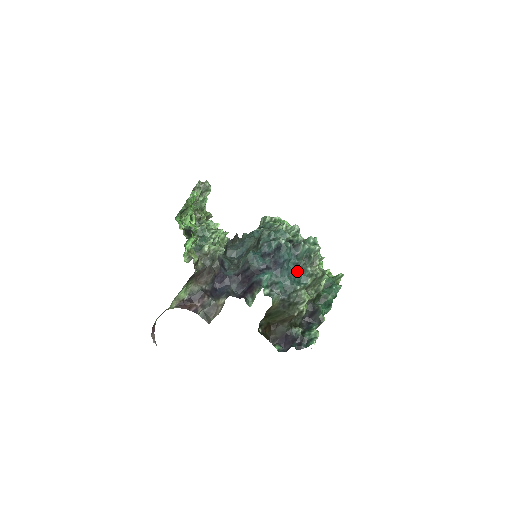
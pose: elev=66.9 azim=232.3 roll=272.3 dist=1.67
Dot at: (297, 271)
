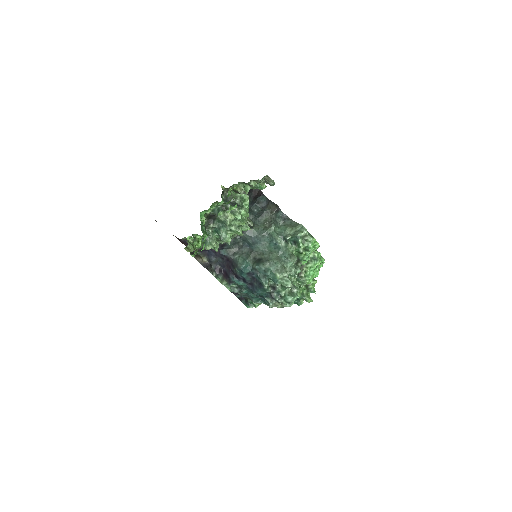
Dot at: occluded
